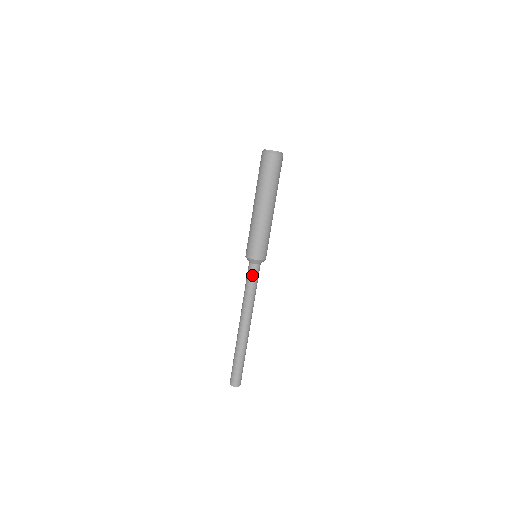
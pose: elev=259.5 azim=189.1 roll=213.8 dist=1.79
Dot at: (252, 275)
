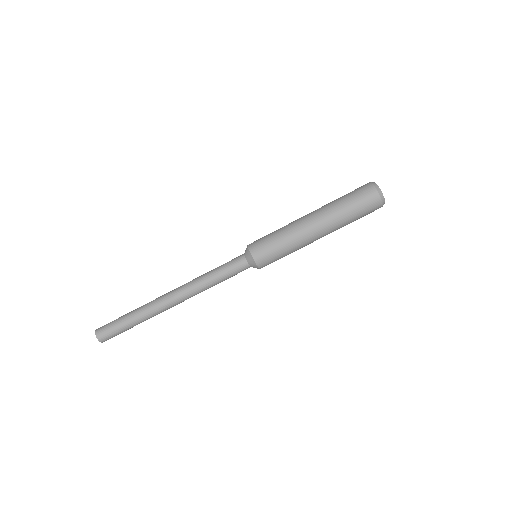
Dot at: (236, 272)
